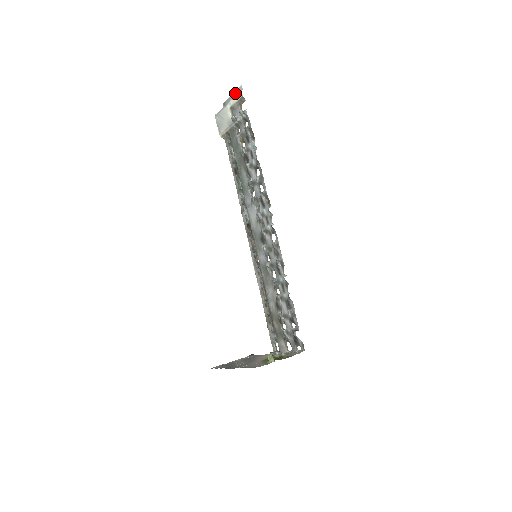
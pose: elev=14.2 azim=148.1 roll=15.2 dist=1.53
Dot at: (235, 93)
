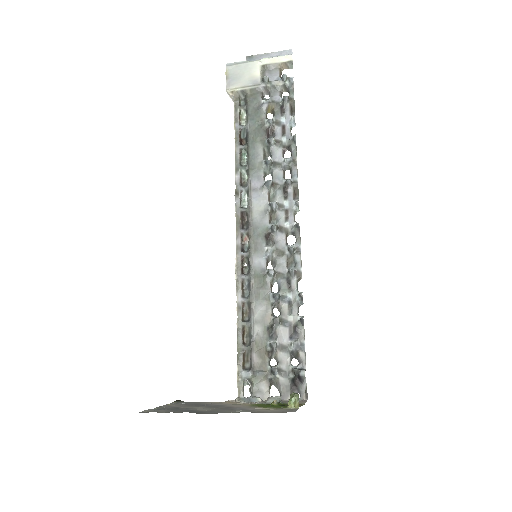
Dot at: (277, 53)
